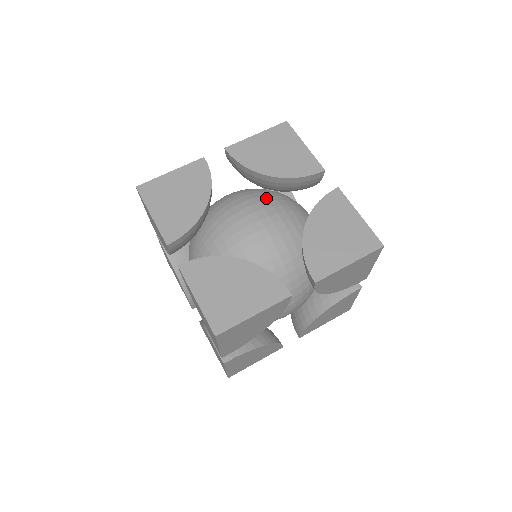
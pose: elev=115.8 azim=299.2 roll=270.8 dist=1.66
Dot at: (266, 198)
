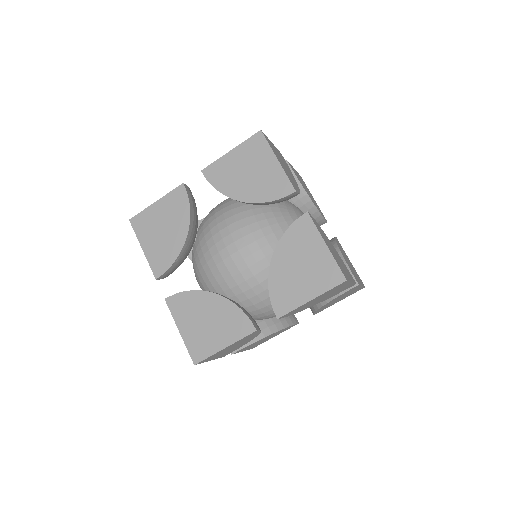
Dot at: occluded
